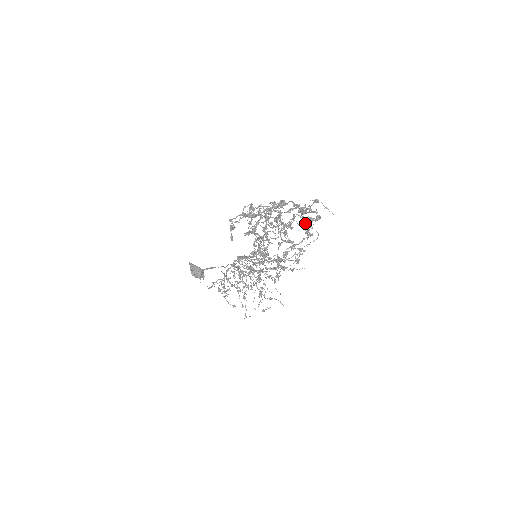
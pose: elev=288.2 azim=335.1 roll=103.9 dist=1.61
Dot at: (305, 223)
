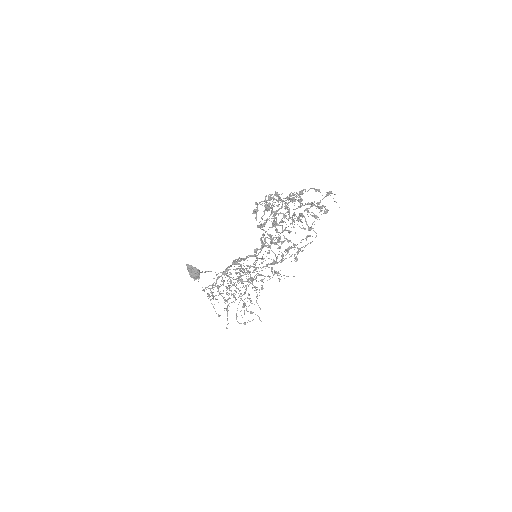
Dot at: (322, 207)
